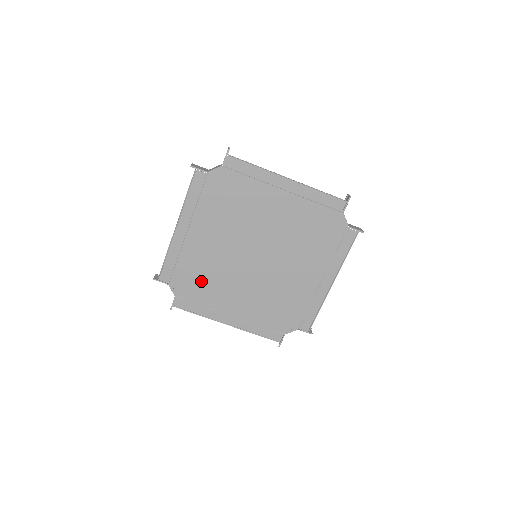
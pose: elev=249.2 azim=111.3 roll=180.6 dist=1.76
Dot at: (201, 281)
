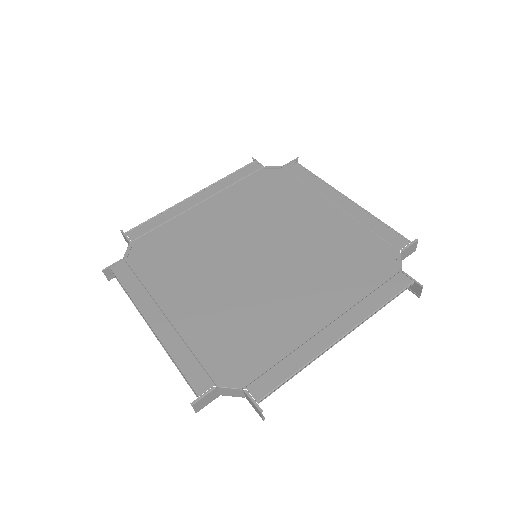
Dot at: (244, 336)
